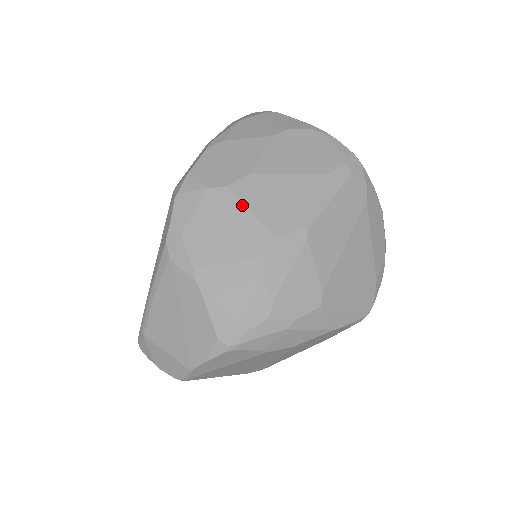
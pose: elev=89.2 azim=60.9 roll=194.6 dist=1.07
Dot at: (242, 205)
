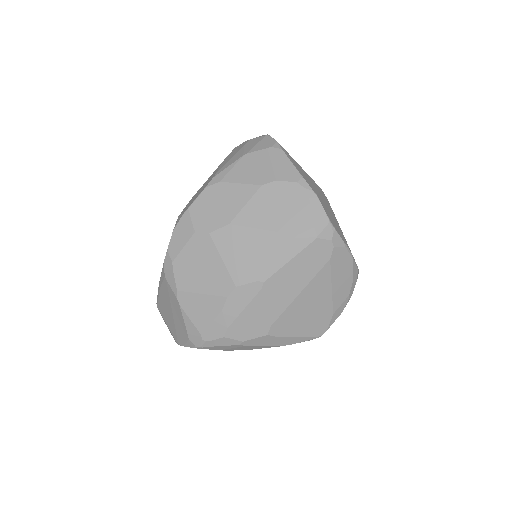
Dot at: (217, 252)
